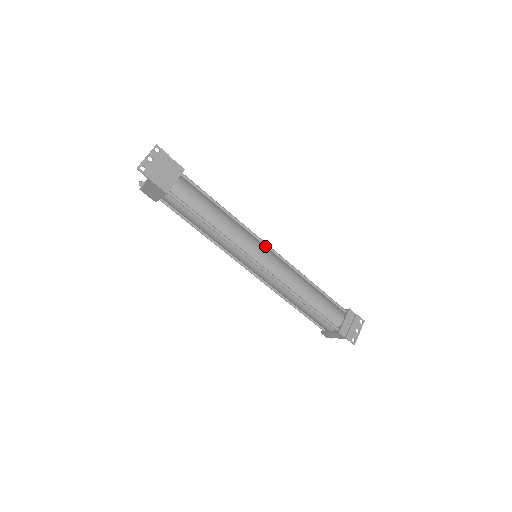
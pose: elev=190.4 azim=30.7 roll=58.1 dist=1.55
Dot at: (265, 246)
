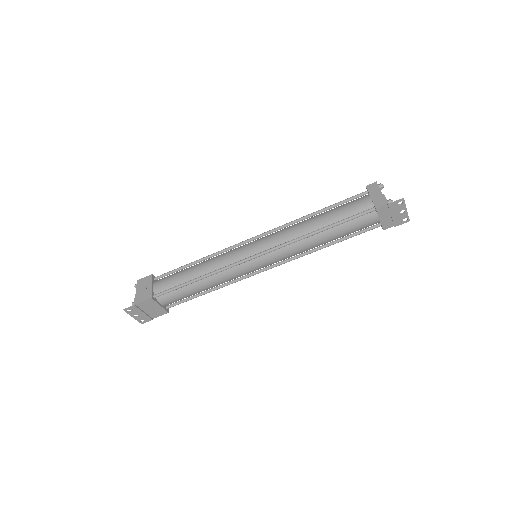
Dot at: (252, 259)
